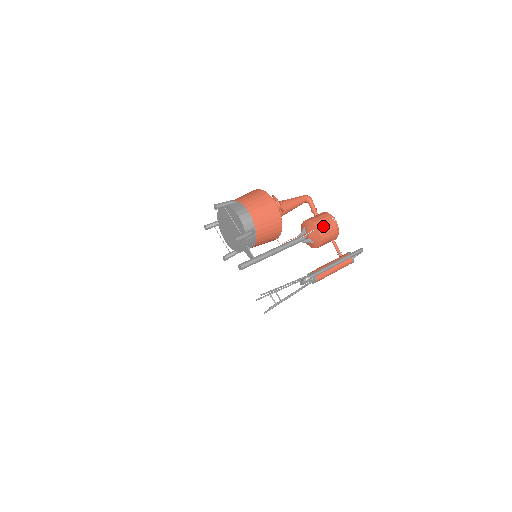
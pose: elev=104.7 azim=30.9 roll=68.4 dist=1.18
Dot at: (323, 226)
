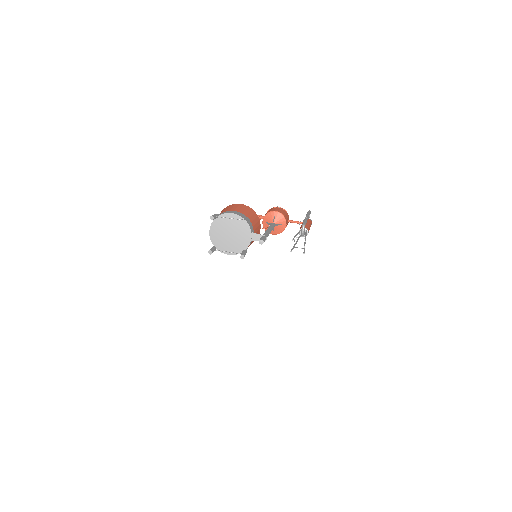
Dot at: (277, 210)
